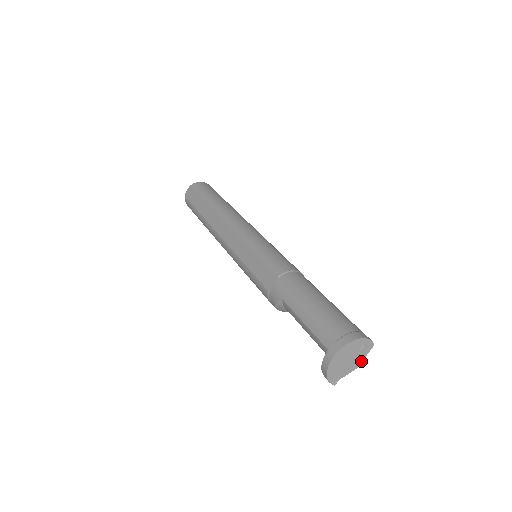
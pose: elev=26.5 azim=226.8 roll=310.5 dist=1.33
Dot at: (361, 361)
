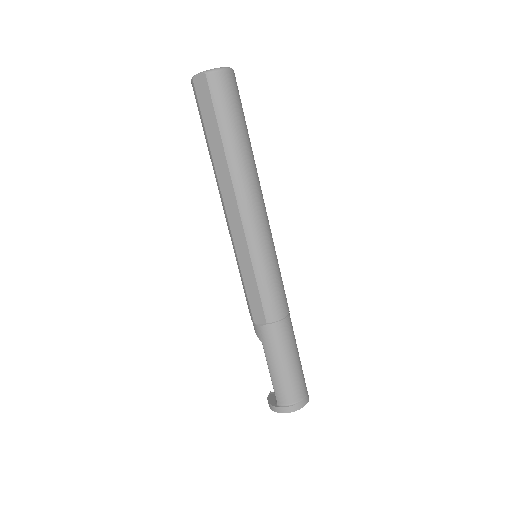
Dot at: occluded
